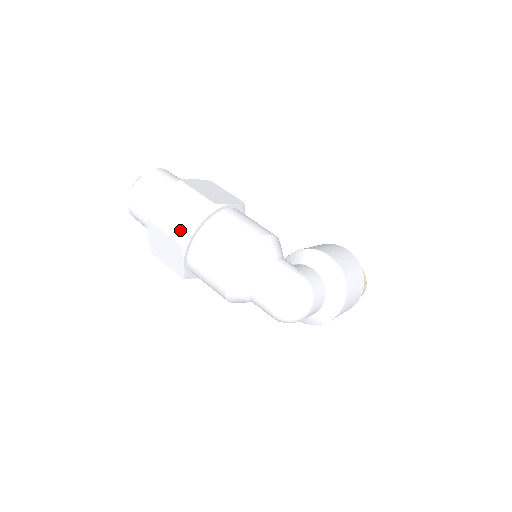
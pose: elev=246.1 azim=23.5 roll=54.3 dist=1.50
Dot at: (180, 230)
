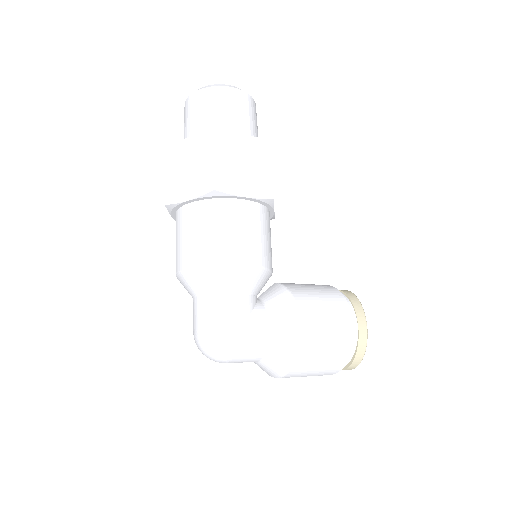
Dot at: (174, 188)
